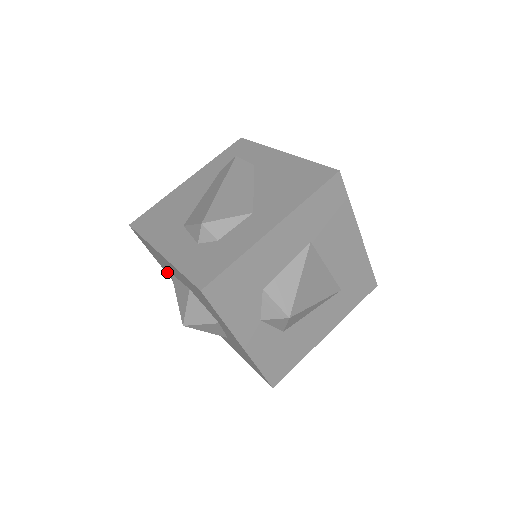
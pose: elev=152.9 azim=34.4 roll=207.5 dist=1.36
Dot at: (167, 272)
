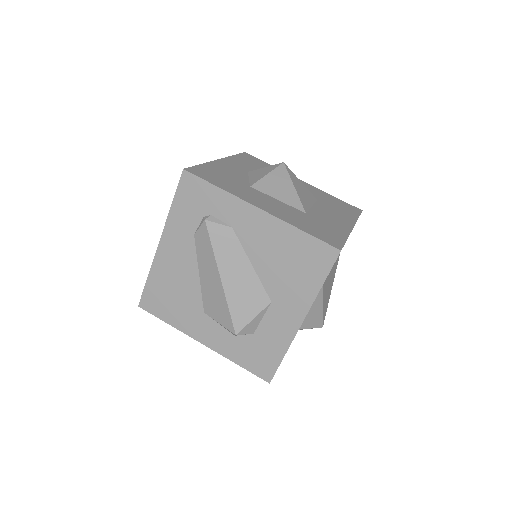
Dot at: occluded
